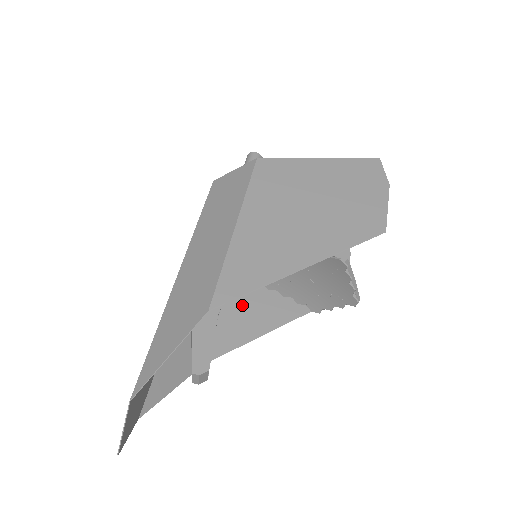
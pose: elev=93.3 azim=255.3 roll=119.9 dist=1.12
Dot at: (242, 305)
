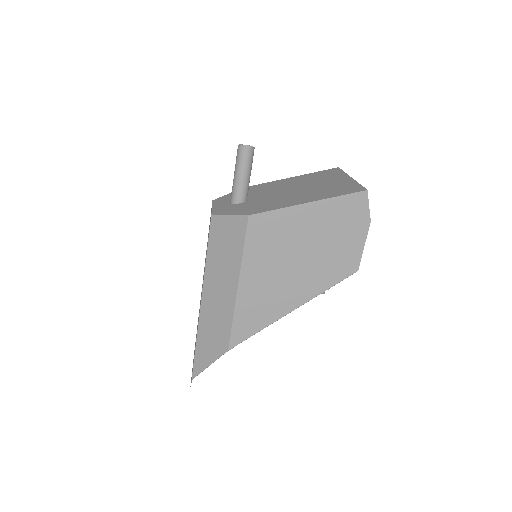
Dot at: occluded
